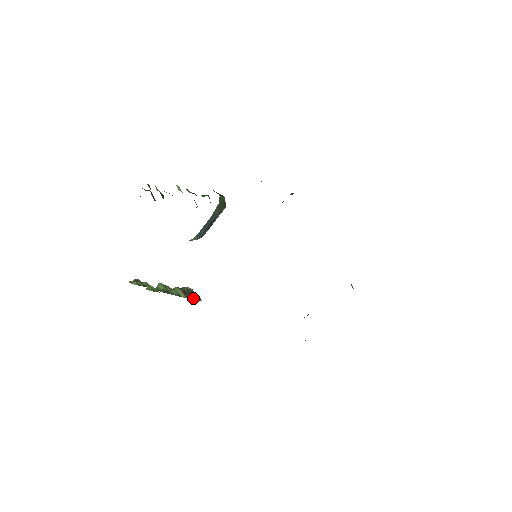
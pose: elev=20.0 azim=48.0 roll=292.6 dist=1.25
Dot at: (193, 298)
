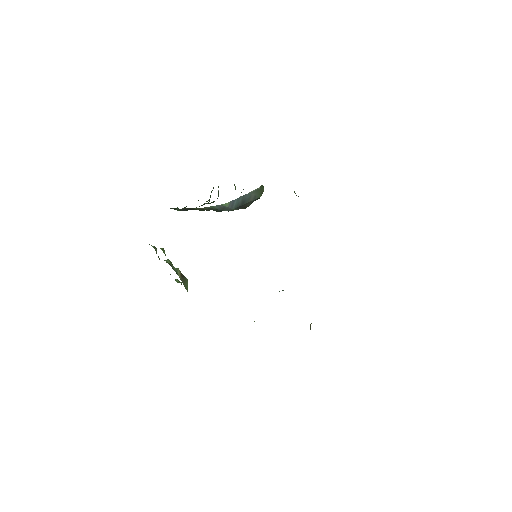
Dot at: (184, 285)
